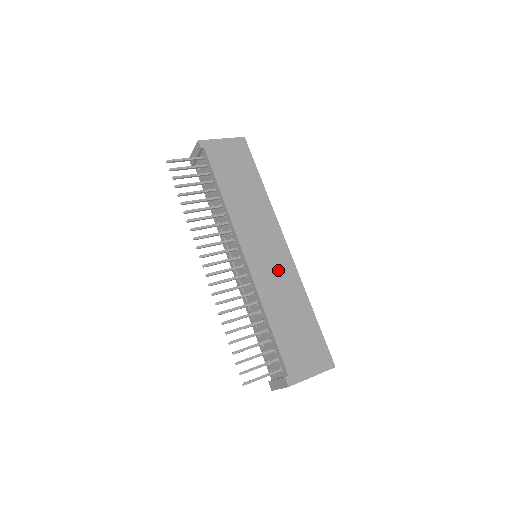
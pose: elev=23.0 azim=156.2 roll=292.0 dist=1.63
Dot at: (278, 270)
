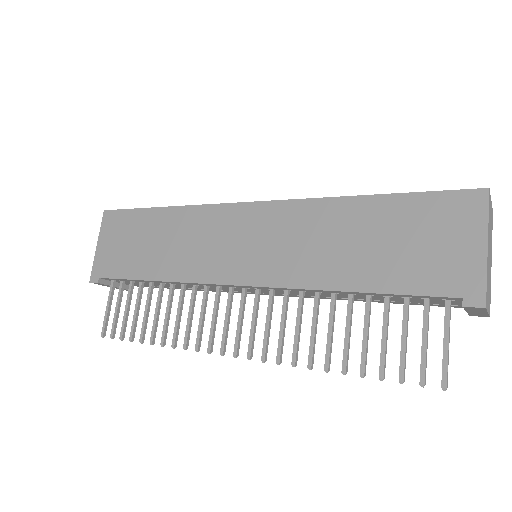
Dot at: (279, 235)
